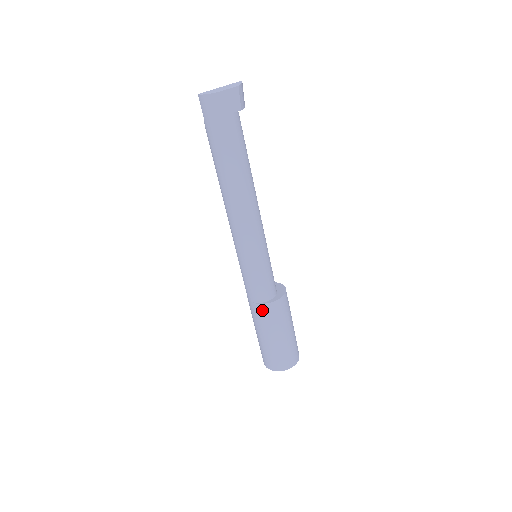
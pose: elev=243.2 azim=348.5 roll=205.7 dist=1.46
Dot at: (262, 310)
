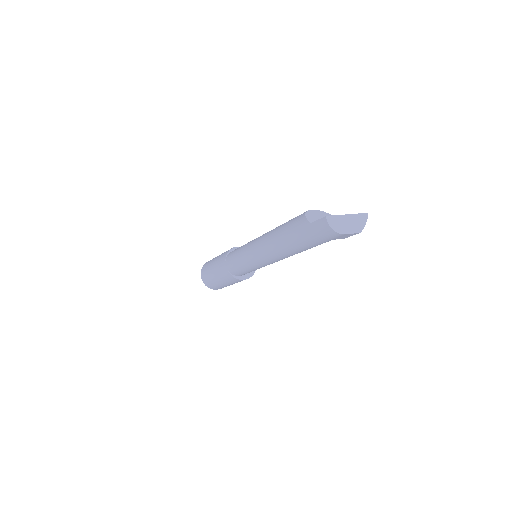
Dot at: (230, 277)
